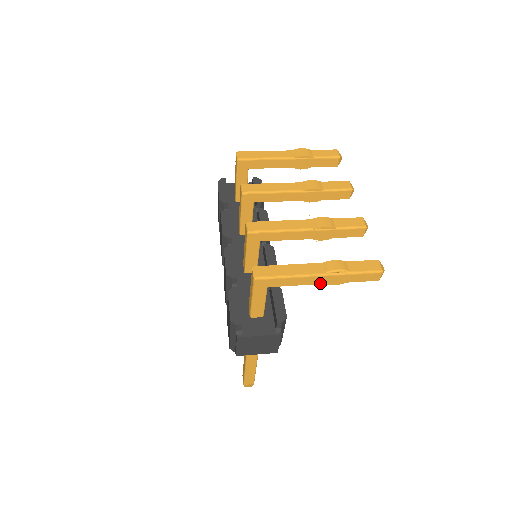
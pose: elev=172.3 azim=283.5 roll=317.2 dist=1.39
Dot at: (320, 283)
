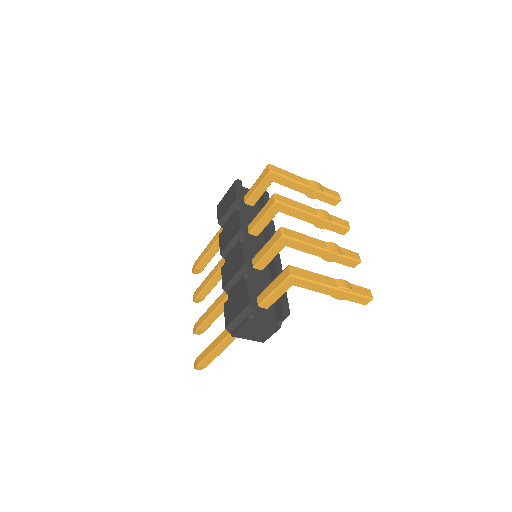
Dot at: (329, 294)
